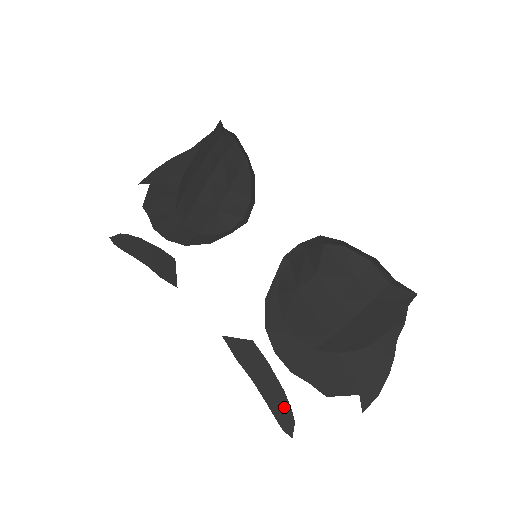
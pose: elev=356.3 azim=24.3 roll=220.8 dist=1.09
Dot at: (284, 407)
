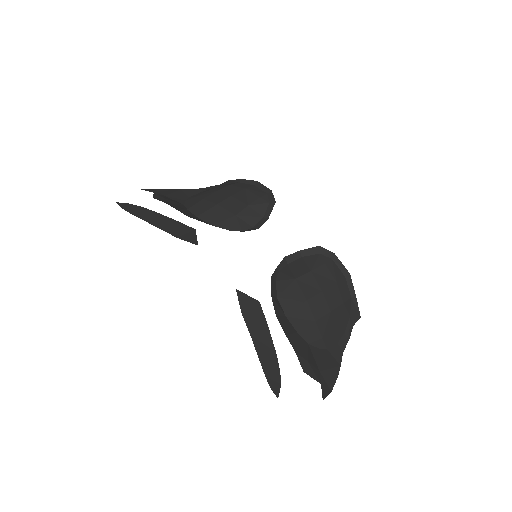
Dot at: (274, 367)
